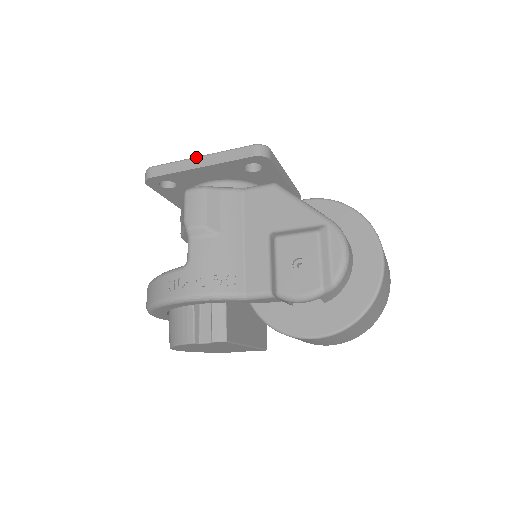
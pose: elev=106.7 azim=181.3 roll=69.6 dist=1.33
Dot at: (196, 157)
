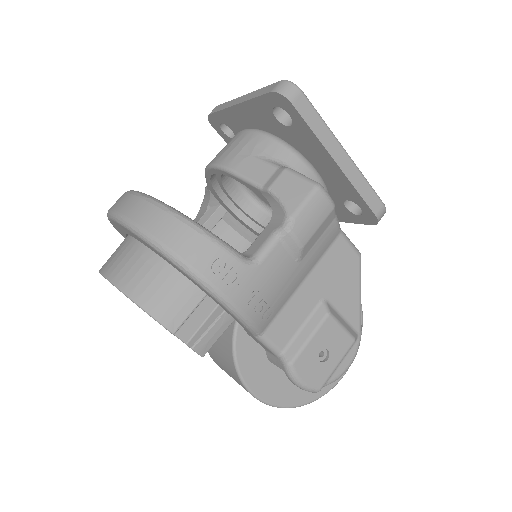
Dot at: occluded
